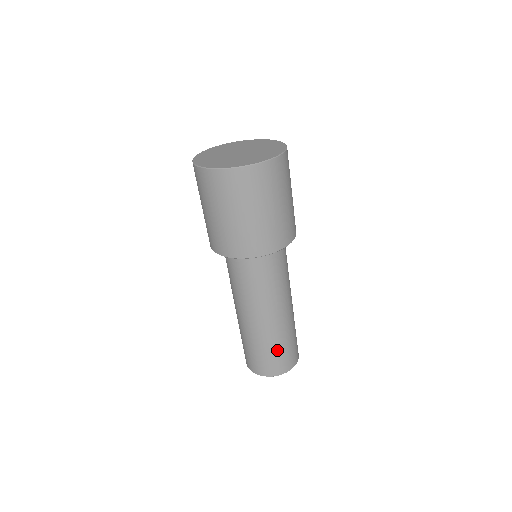
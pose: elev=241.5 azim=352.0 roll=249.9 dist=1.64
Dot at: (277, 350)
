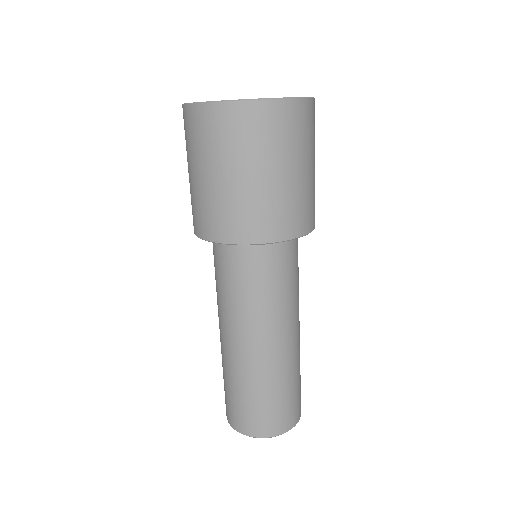
Dot at: (257, 398)
